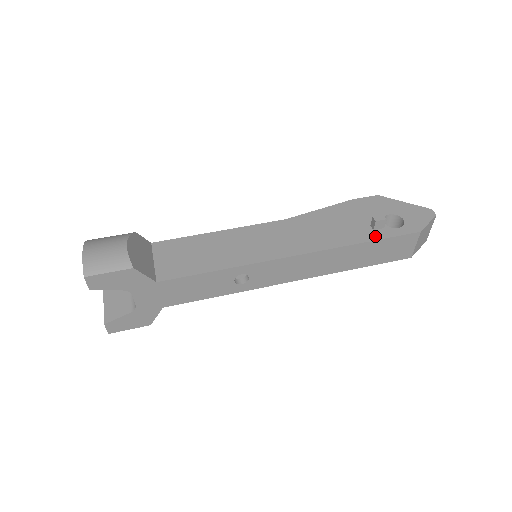
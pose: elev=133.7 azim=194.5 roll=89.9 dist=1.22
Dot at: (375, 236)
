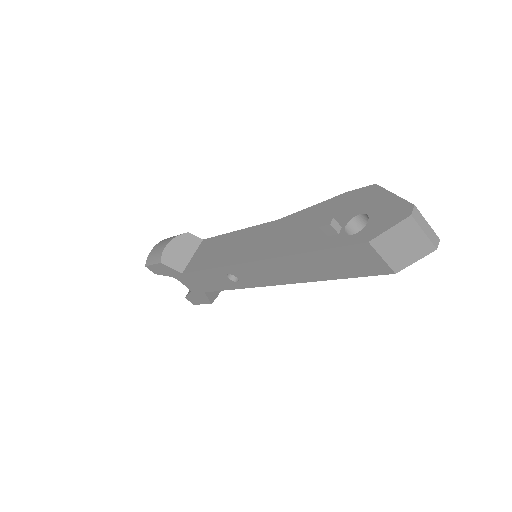
Dot at: (321, 245)
